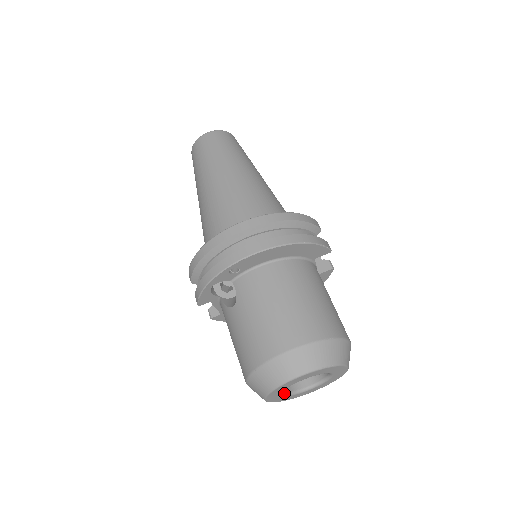
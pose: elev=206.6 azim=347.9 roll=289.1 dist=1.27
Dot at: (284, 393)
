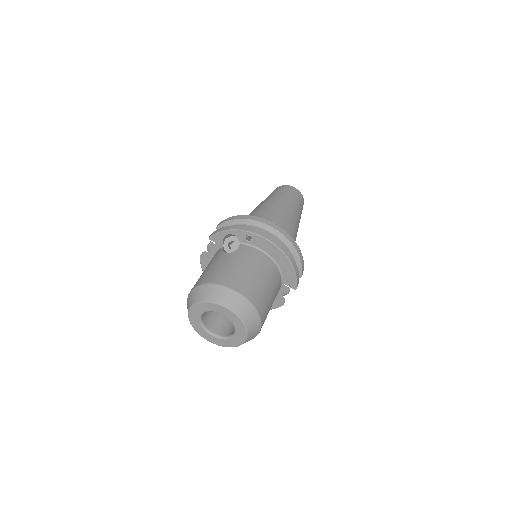
Dot at: (201, 317)
